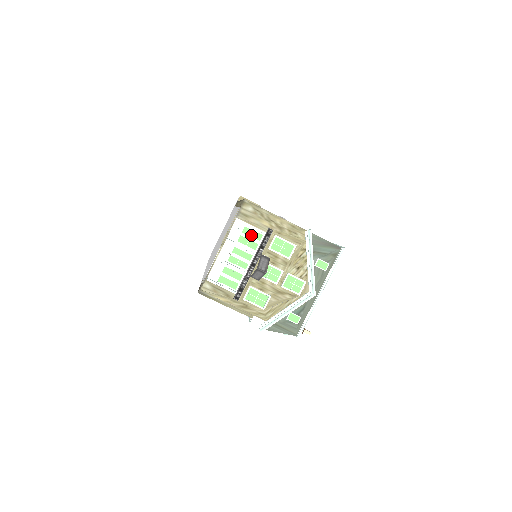
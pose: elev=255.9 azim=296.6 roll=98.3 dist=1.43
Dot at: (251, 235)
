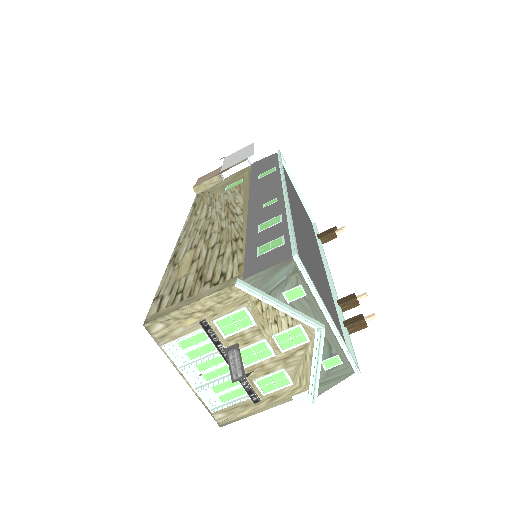
Dot at: (194, 343)
